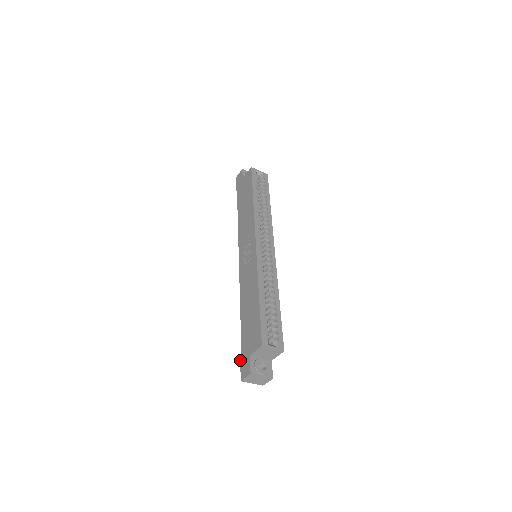
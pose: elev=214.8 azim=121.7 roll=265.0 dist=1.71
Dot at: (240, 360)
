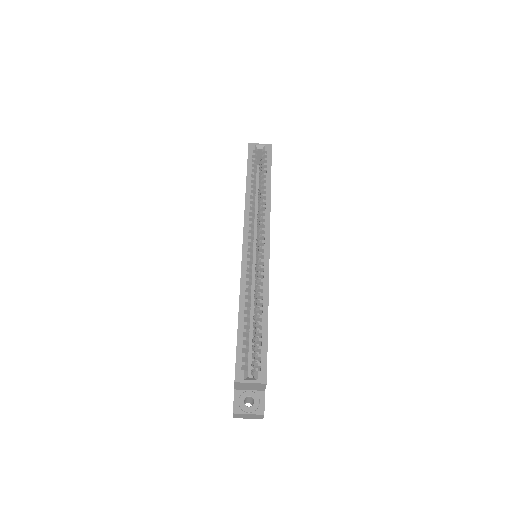
Dot at: occluded
